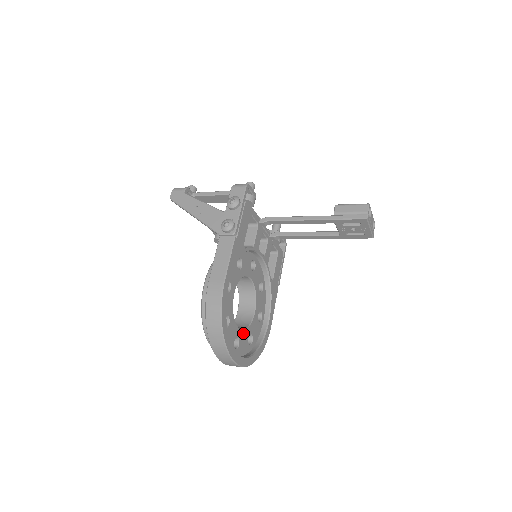
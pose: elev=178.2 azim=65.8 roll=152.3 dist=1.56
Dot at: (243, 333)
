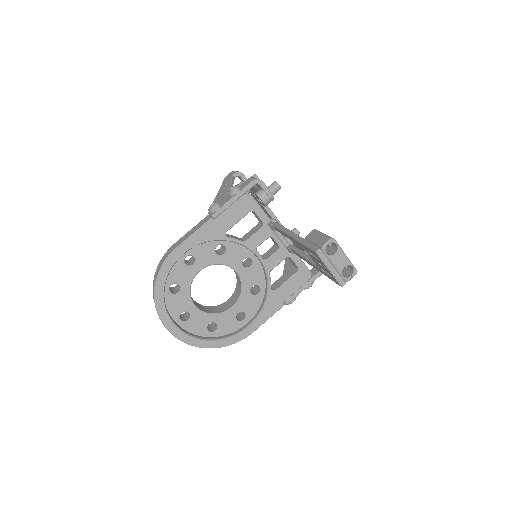
Dot at: (201, 314)
